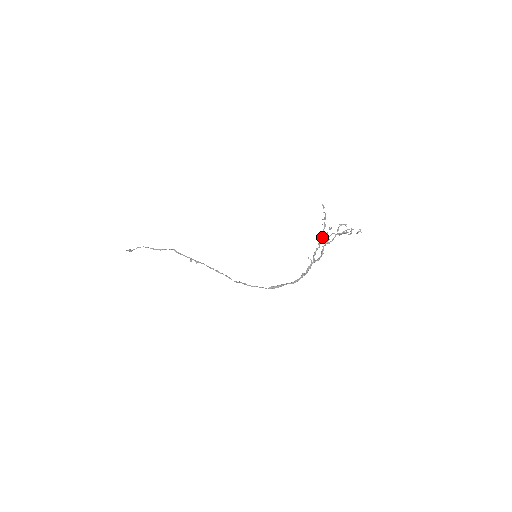
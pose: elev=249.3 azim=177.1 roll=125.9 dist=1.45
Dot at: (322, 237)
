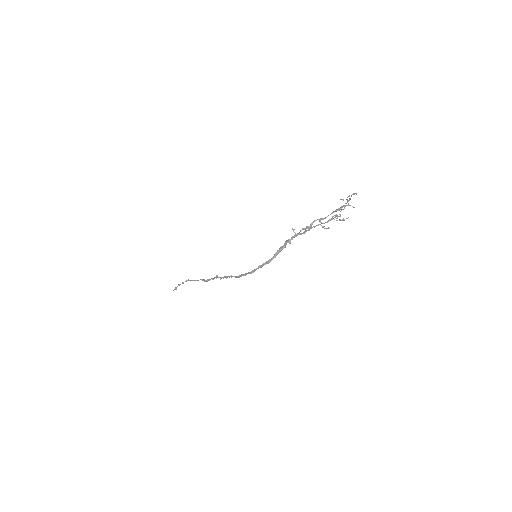
Dot at: (322, 223)
